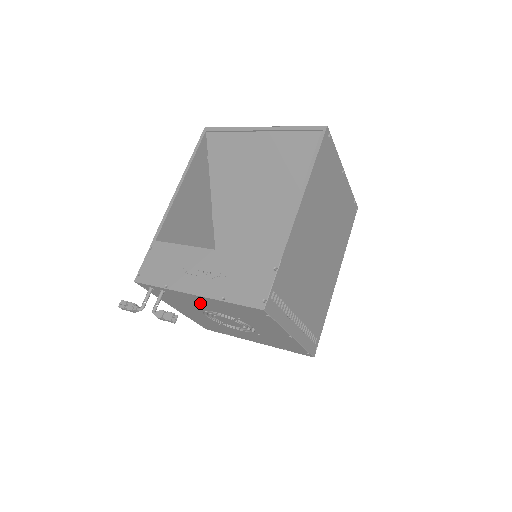
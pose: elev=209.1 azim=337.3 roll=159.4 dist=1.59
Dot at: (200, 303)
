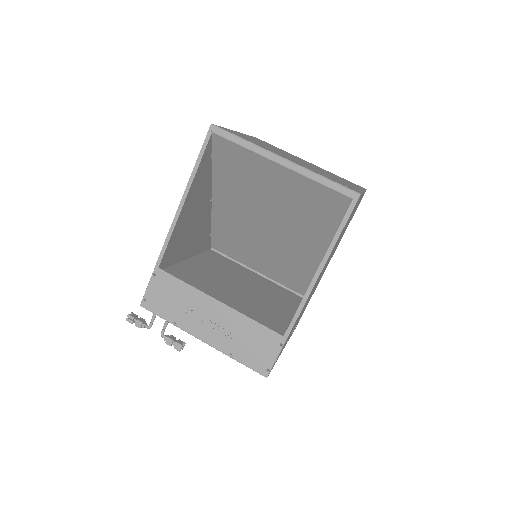
Dot at: occluded
